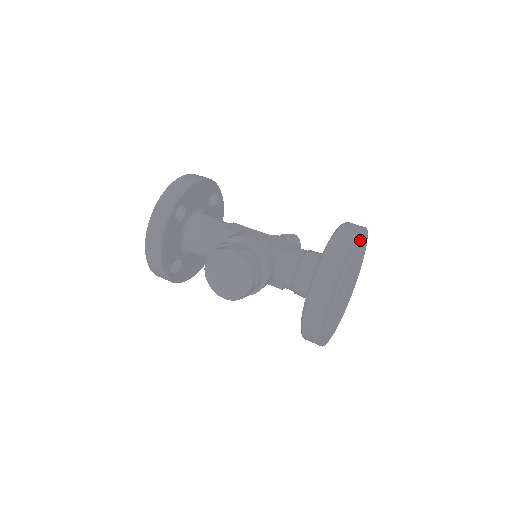
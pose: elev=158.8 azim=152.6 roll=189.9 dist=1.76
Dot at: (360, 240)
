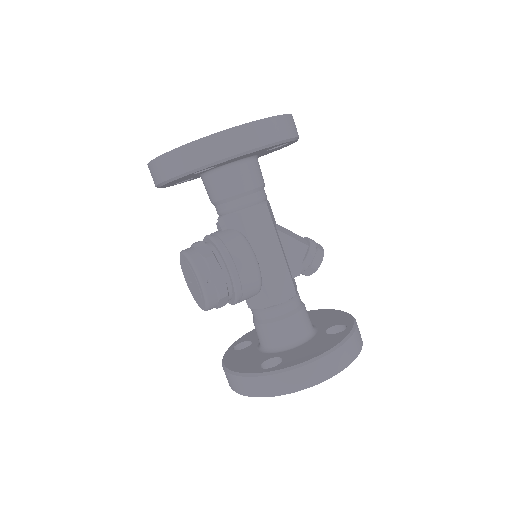
Dot at: occluded
